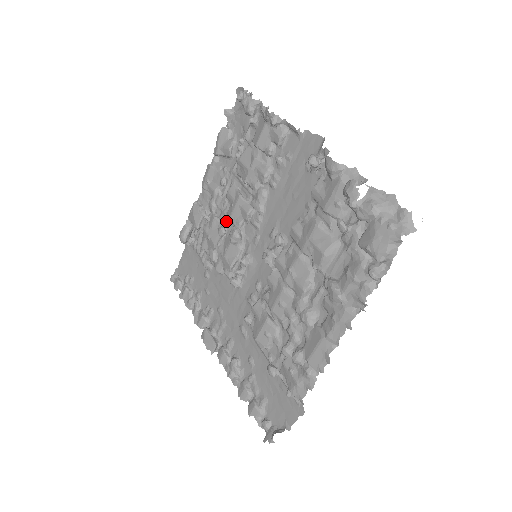
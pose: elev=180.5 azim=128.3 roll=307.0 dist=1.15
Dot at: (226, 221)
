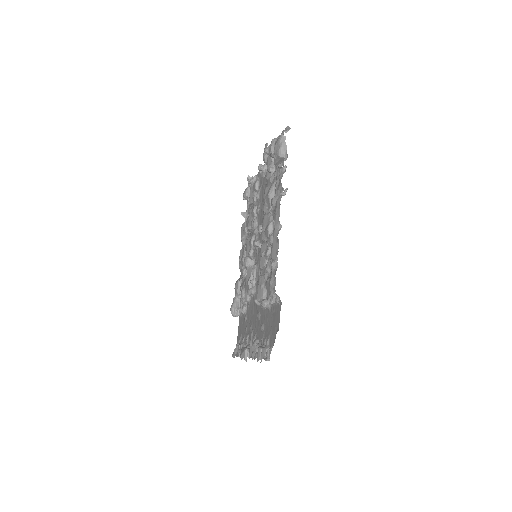
Dot at: occluded
